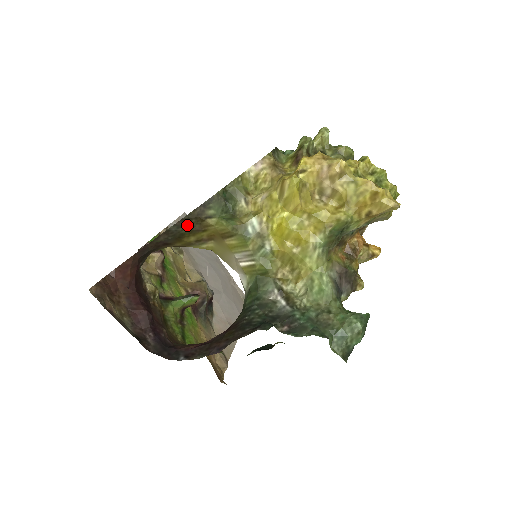
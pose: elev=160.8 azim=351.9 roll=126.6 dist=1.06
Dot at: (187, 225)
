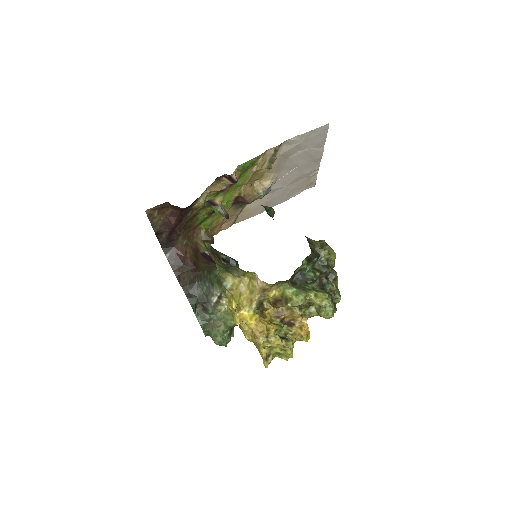
Dot at: occluded
